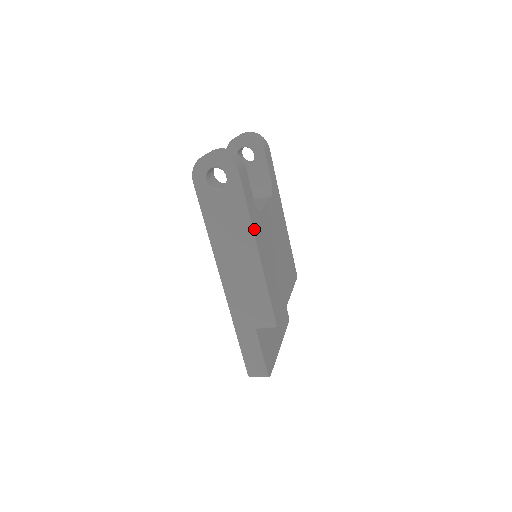
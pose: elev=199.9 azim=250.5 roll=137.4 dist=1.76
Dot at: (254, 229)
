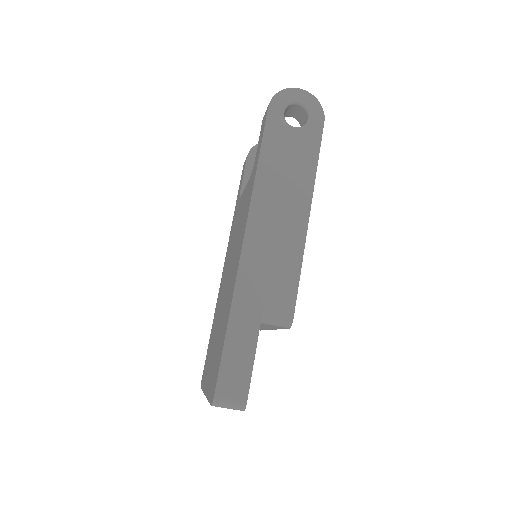
Dot at: (312, 187)
